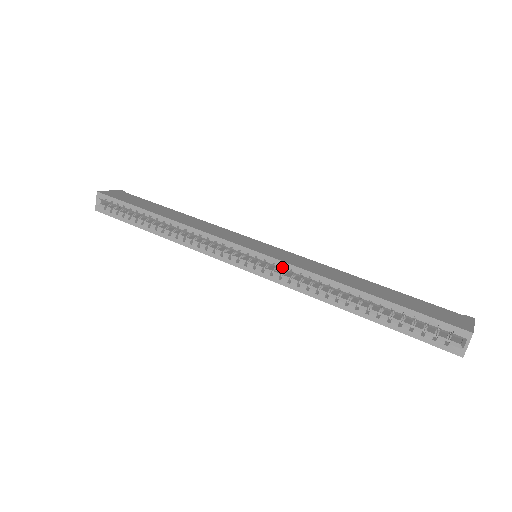
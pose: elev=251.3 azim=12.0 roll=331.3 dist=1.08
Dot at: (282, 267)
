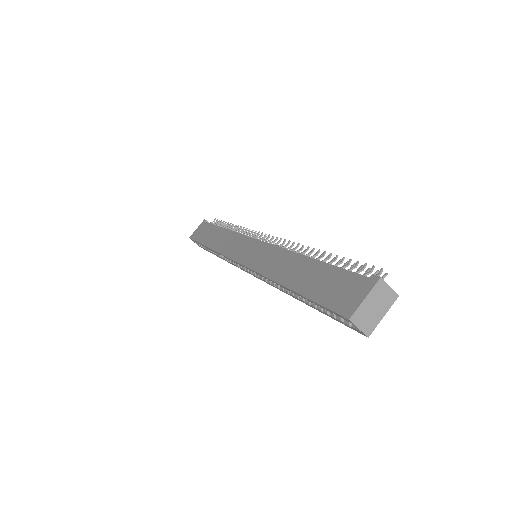
Dot at: occluded
